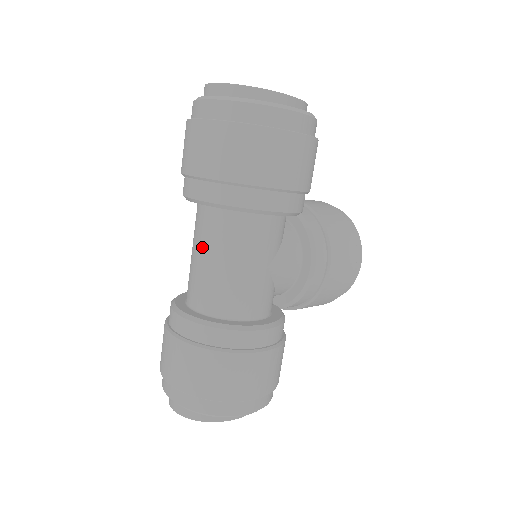
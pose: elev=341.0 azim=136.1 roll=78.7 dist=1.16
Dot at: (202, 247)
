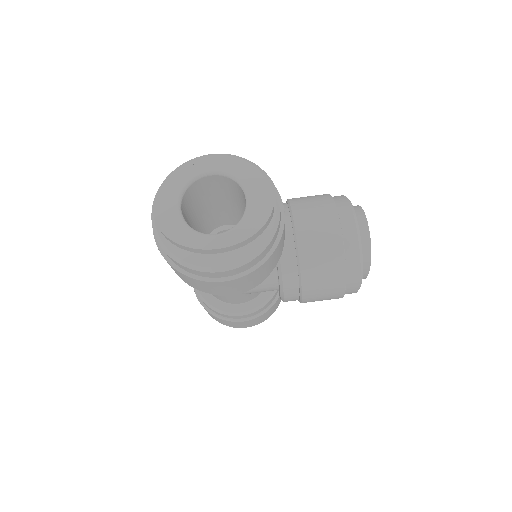
Dot at: occluded
